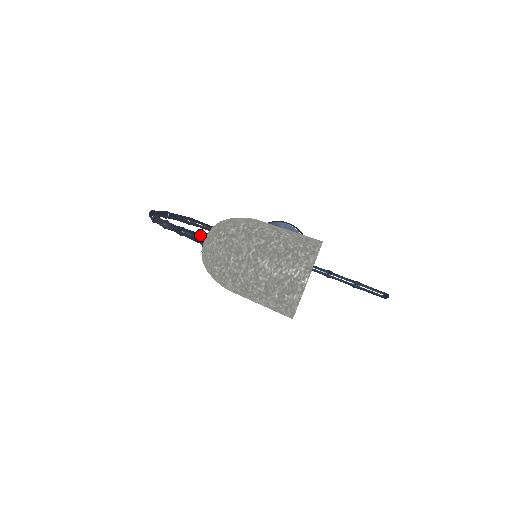
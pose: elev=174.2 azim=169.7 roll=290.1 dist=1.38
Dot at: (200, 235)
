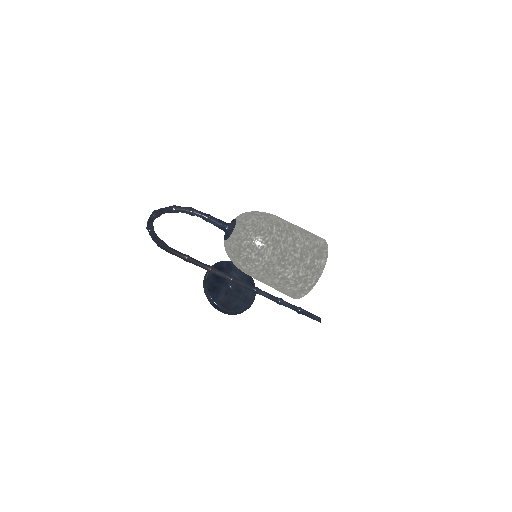
Dot at: occluded
